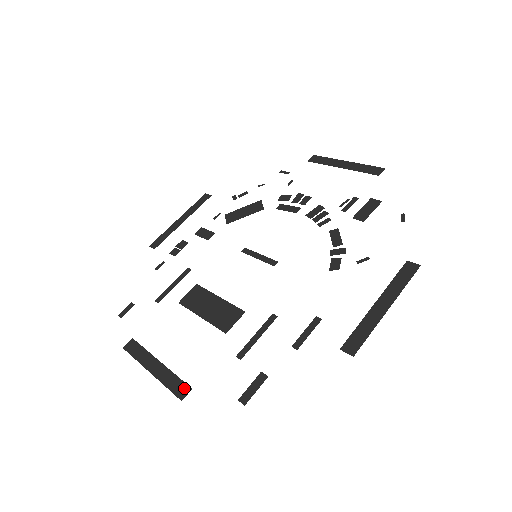
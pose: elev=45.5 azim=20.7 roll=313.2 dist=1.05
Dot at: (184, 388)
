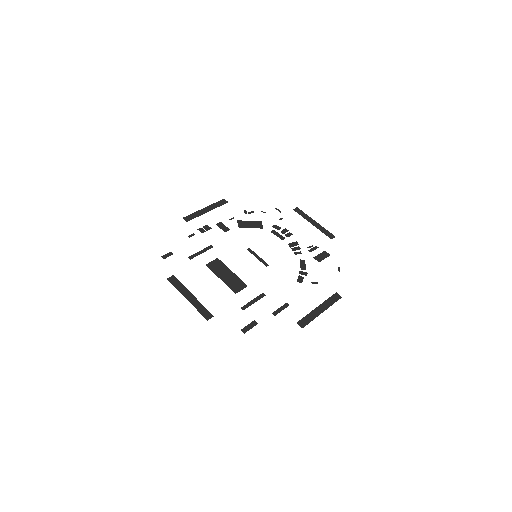
Dot at: (209, 314)
